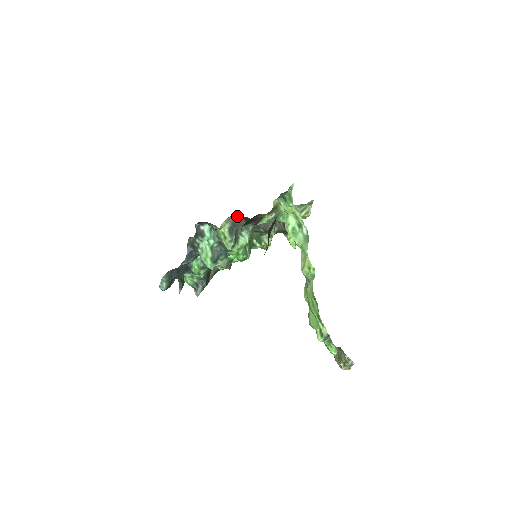
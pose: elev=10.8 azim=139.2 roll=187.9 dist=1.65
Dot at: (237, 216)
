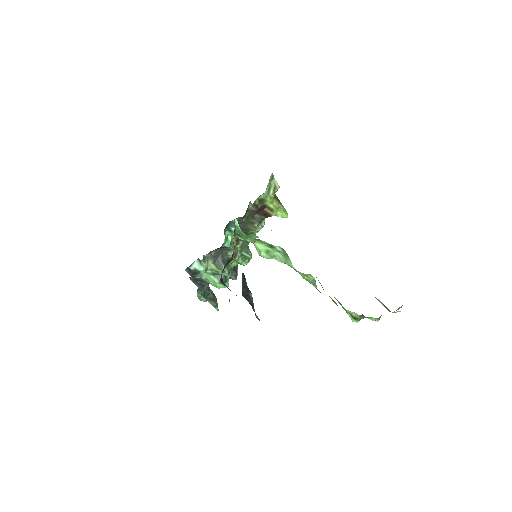
Dot at: (212, 251)
